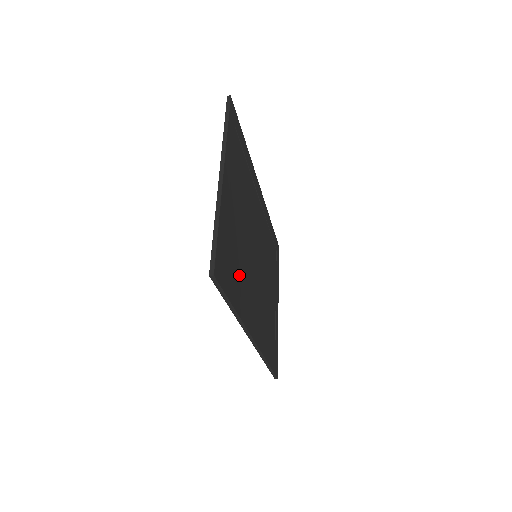
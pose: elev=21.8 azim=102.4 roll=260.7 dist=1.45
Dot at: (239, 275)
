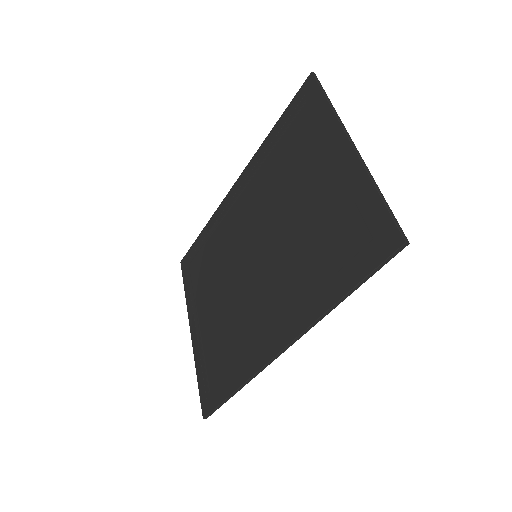
Dot at: (319, 264)
